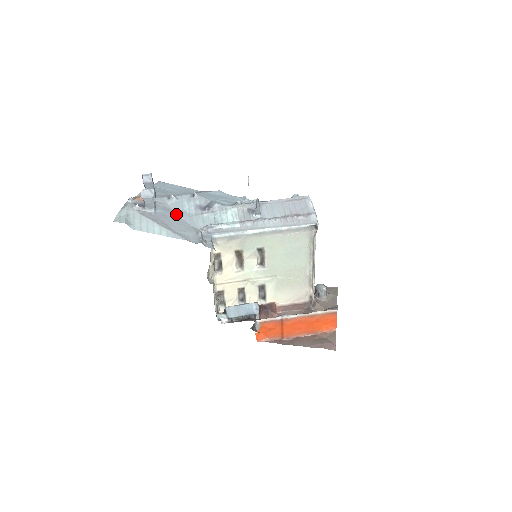
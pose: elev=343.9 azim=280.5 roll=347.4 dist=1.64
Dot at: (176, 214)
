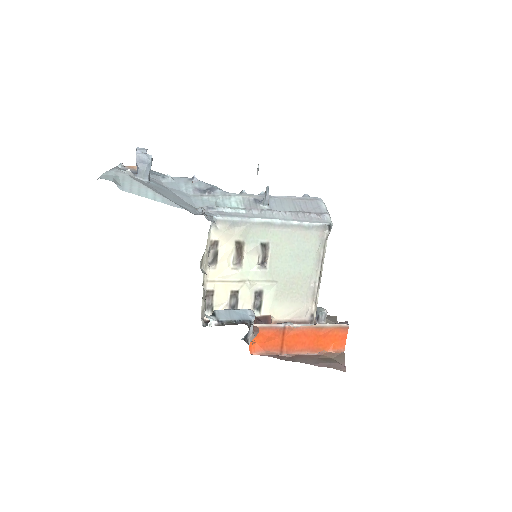
Dot at: (171, 191)
